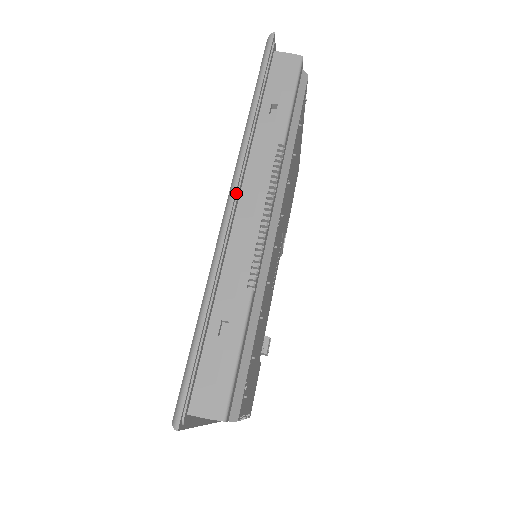
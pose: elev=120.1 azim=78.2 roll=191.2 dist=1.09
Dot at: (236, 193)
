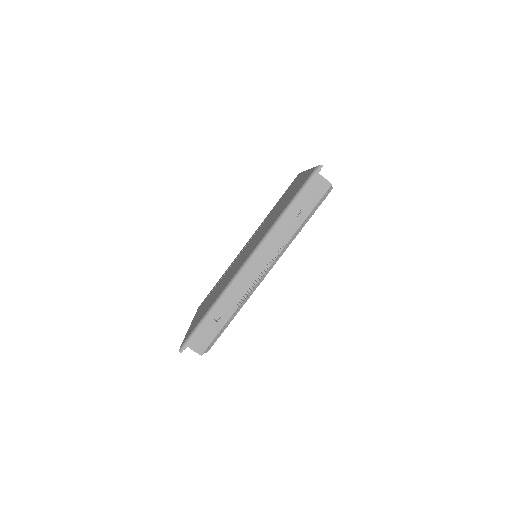
Dot at: (253, 257)
